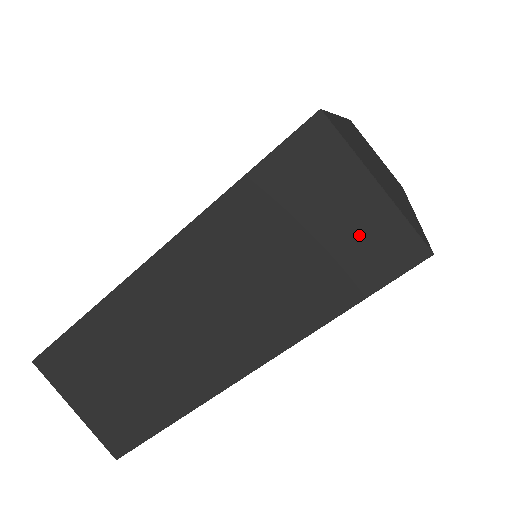
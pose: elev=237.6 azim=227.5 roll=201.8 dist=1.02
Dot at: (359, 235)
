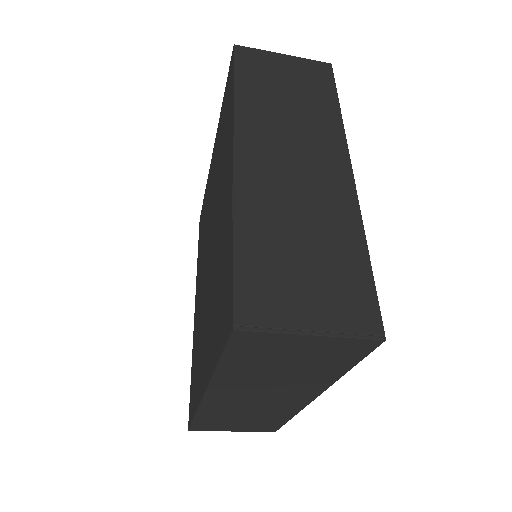
Dot at: (324, 352)
